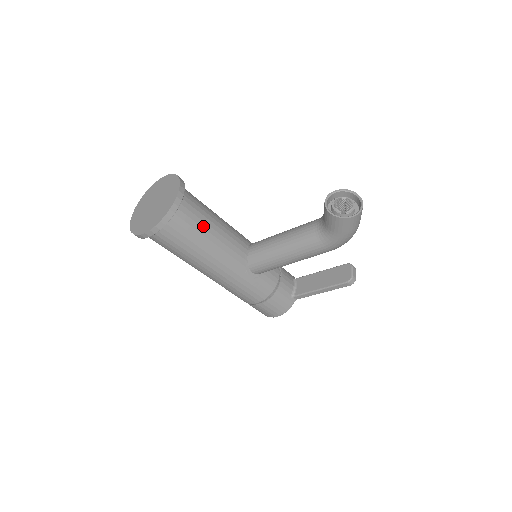
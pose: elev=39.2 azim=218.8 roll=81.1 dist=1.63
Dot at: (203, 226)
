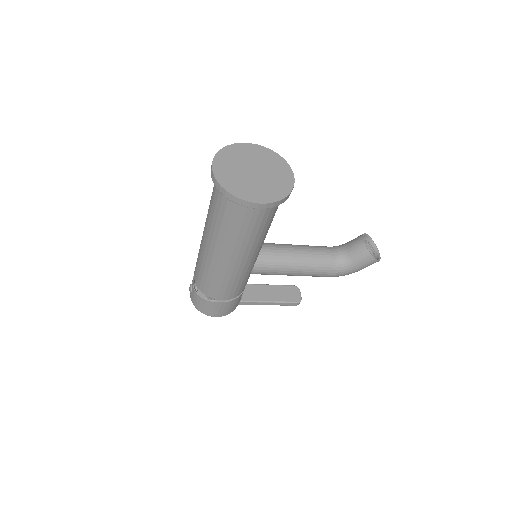
Dot at: occluded
